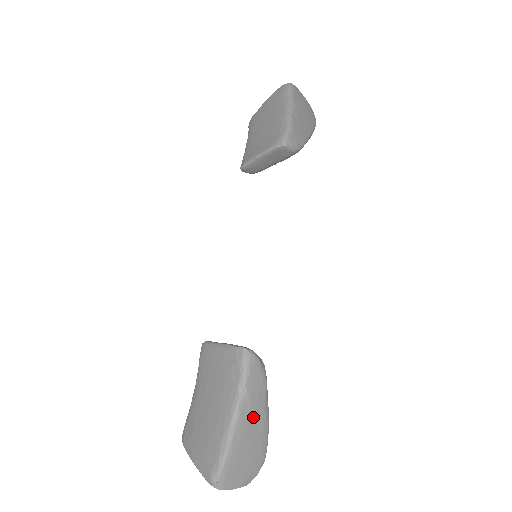
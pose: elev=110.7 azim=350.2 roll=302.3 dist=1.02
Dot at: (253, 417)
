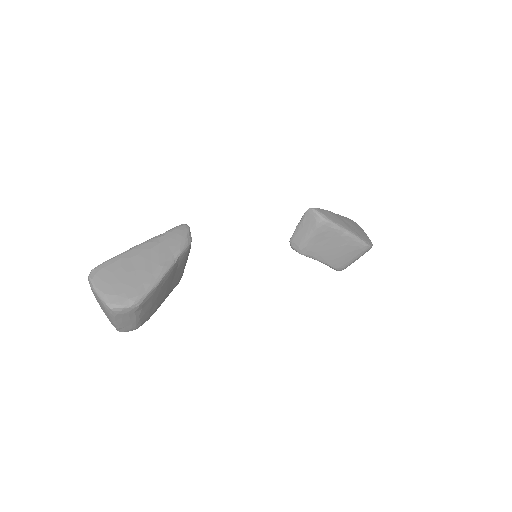
Dot at: (154, 254)
